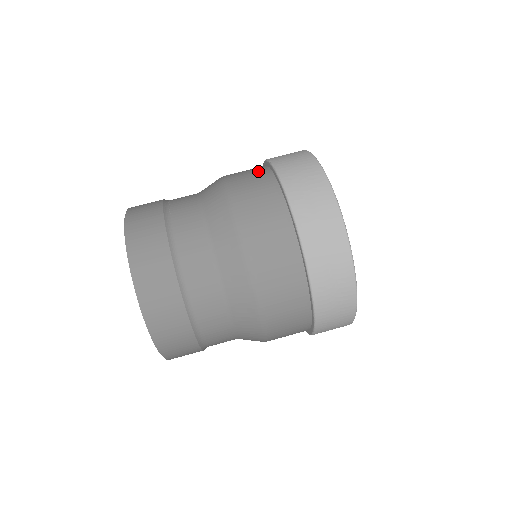
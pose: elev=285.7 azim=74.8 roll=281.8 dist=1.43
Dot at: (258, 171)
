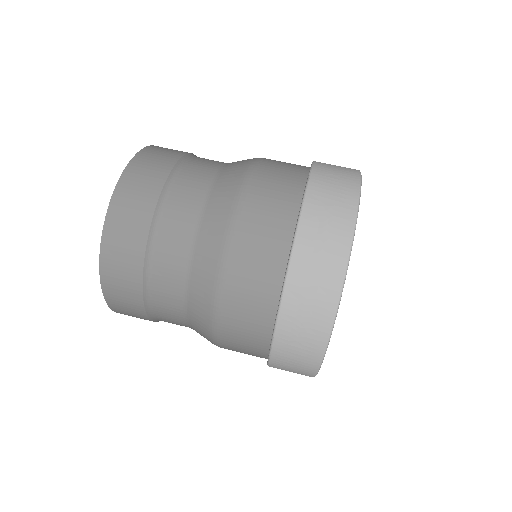
Dot at: occluded
